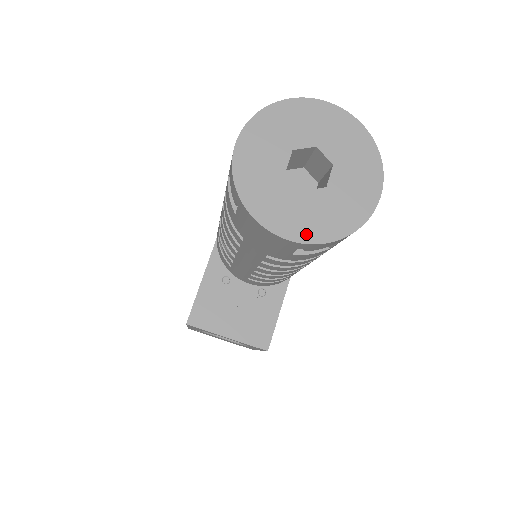
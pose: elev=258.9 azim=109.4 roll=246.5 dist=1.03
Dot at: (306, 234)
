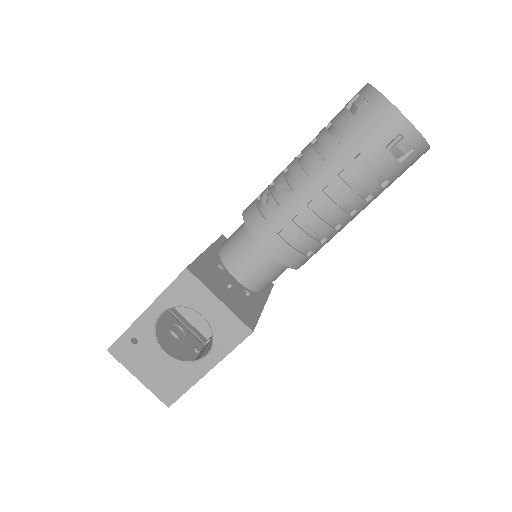
Dot at: (410, 123)
